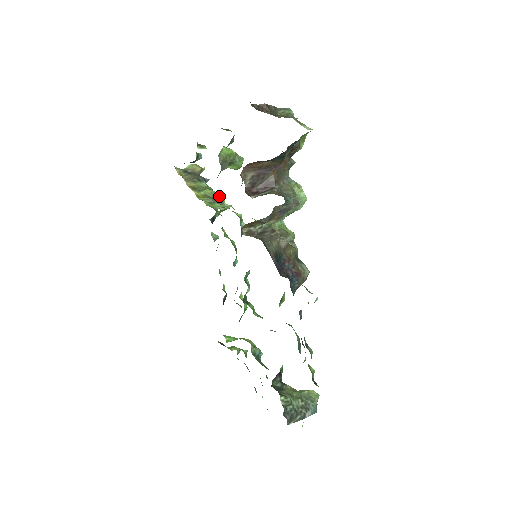
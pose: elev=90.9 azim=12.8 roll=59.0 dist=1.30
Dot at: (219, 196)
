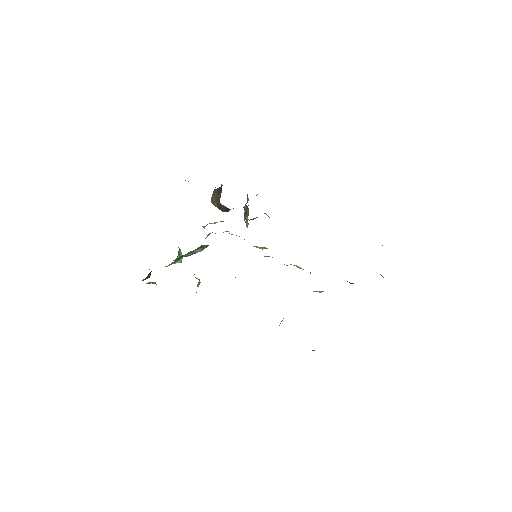
Dot at: occluded
